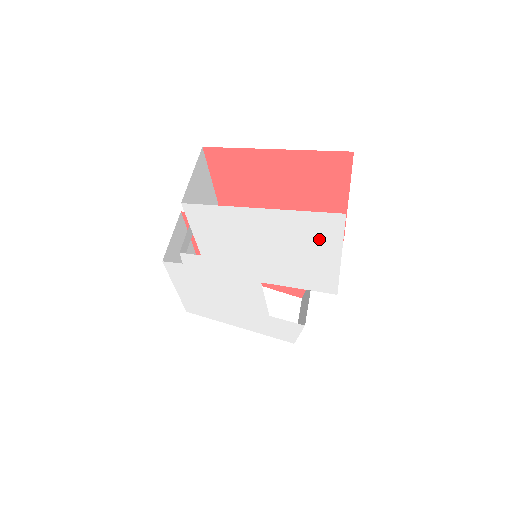
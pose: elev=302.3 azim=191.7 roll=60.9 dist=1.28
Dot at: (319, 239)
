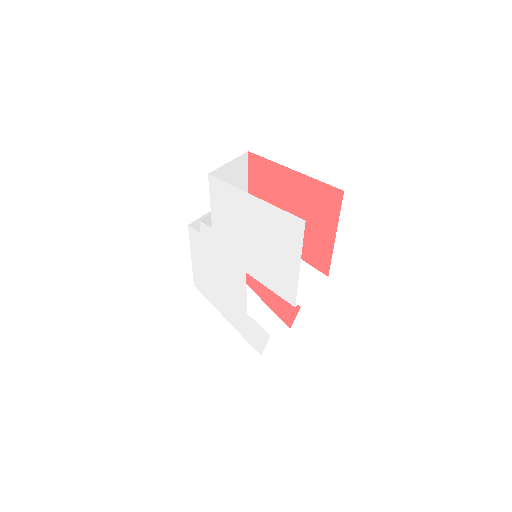
Dot at: (287, 240)
